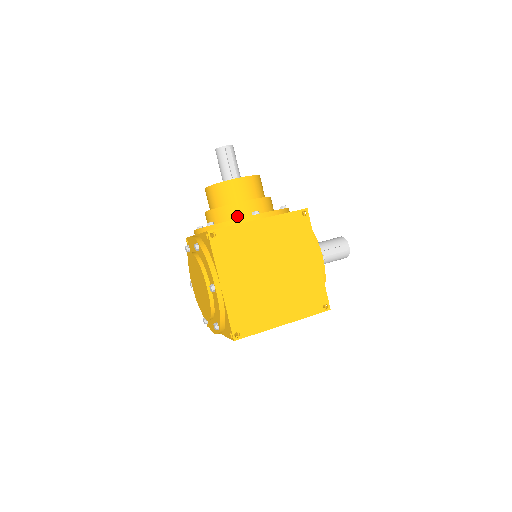
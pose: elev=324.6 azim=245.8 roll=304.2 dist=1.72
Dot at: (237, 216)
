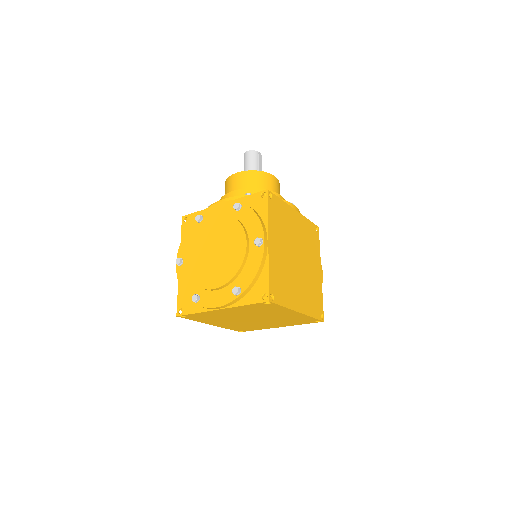
Dot at: occluded
